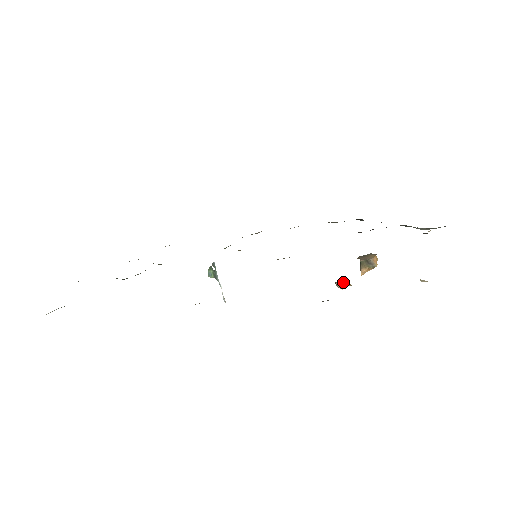
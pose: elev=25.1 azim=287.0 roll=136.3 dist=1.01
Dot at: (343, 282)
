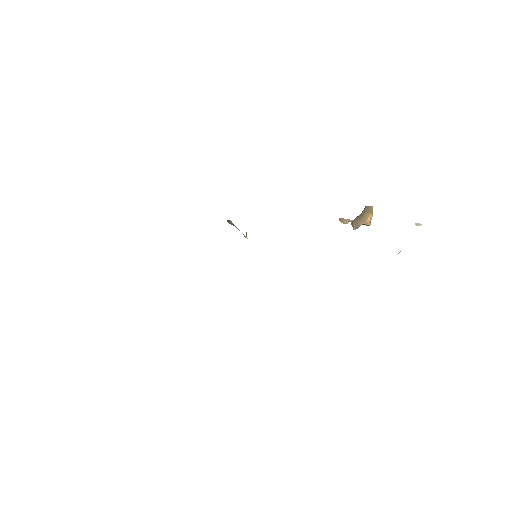
Dot at: (346, 219)
